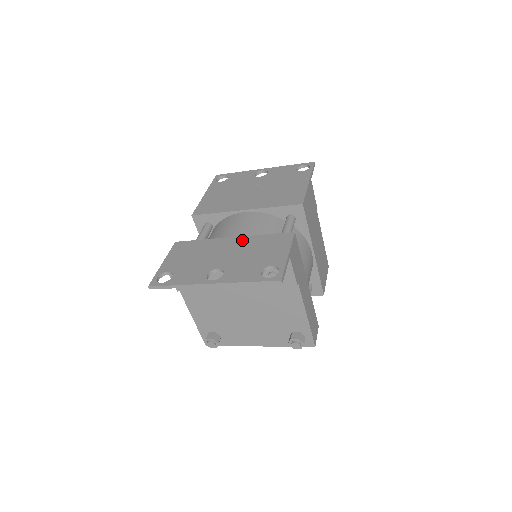
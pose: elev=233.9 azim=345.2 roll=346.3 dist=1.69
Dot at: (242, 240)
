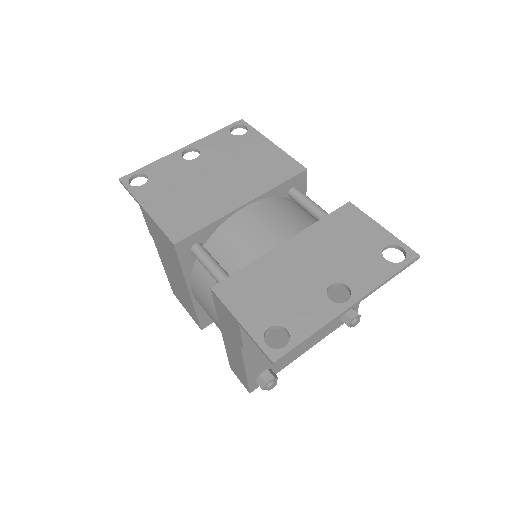
Dot at: (304, 239)
